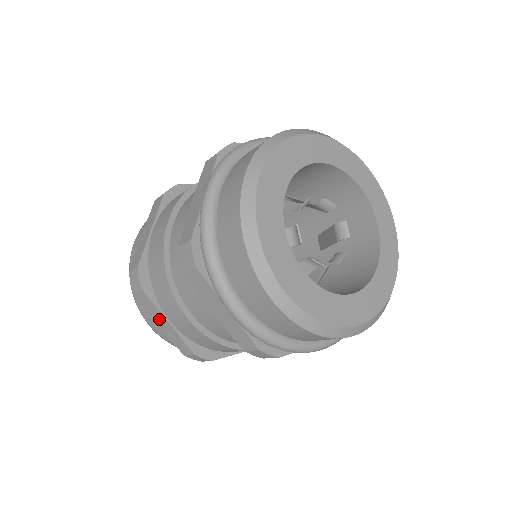
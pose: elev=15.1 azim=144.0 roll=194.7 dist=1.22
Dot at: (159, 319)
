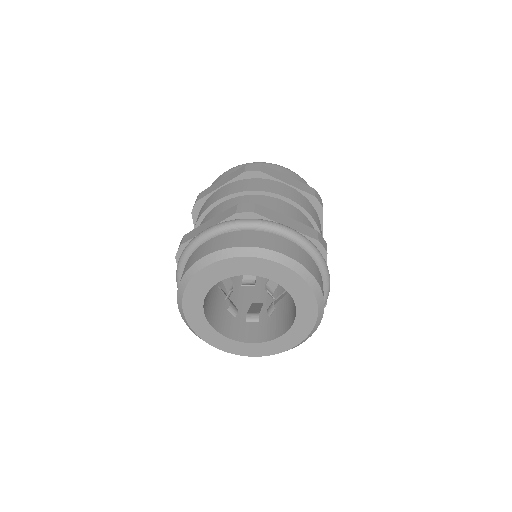
Dot at: occluded
